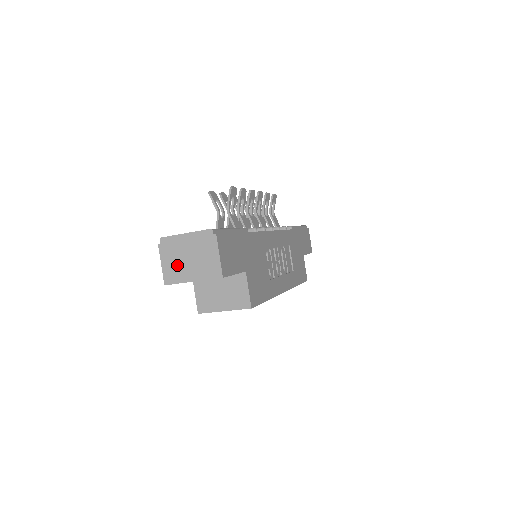
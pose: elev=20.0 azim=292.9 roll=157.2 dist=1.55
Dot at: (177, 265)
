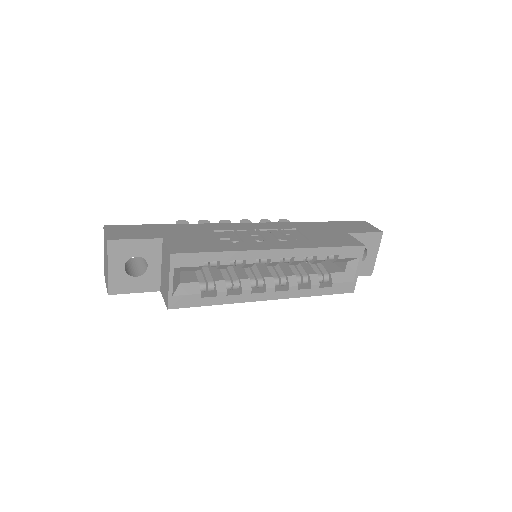
Dot at: (106, 273)
